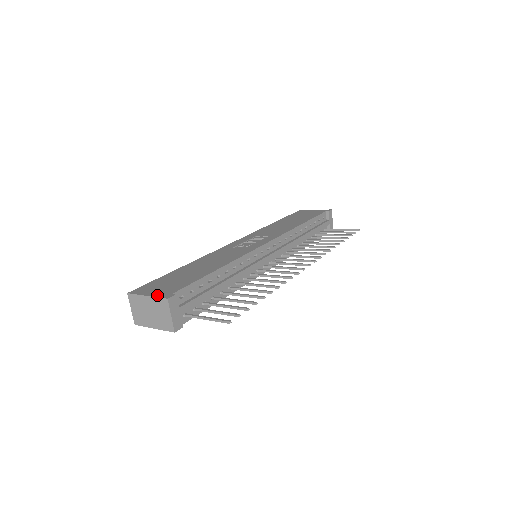
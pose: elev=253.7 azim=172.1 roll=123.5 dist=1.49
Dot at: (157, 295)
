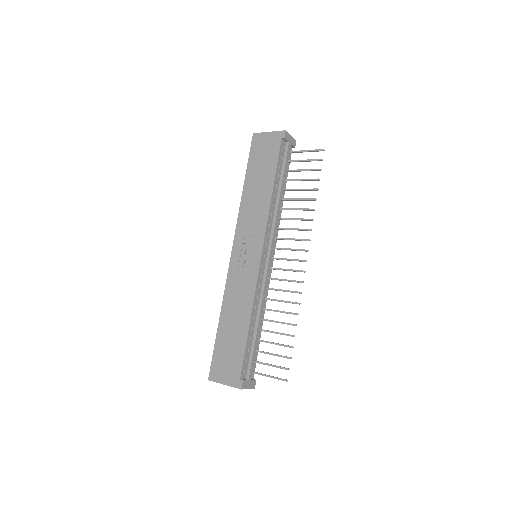
Dot at: (231, 384)
